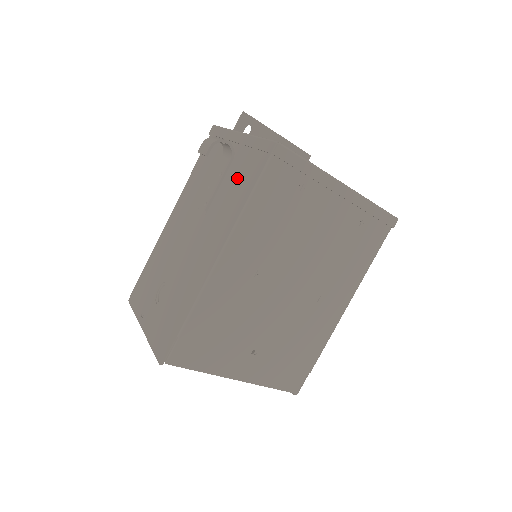
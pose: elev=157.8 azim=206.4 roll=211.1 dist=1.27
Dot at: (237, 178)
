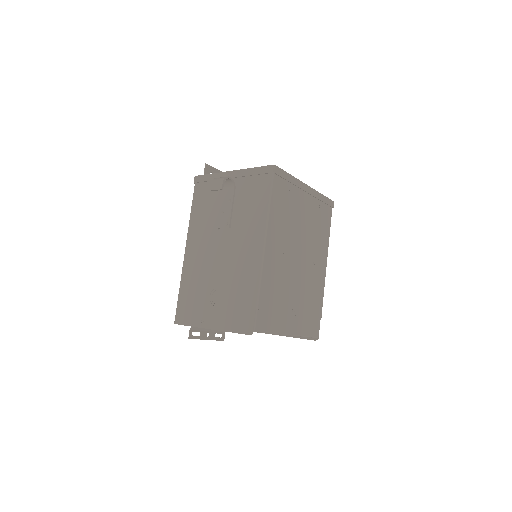
Dot at: (248, 197)
